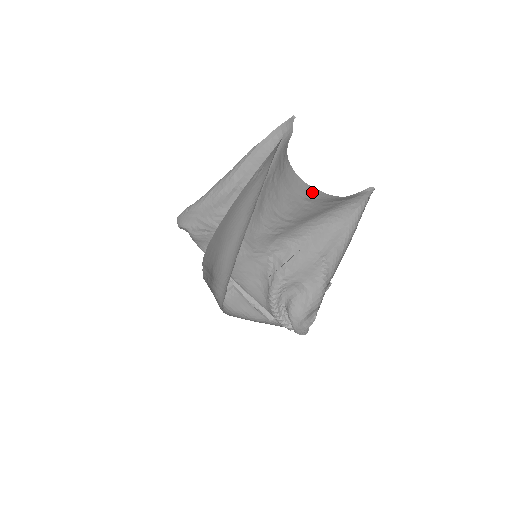
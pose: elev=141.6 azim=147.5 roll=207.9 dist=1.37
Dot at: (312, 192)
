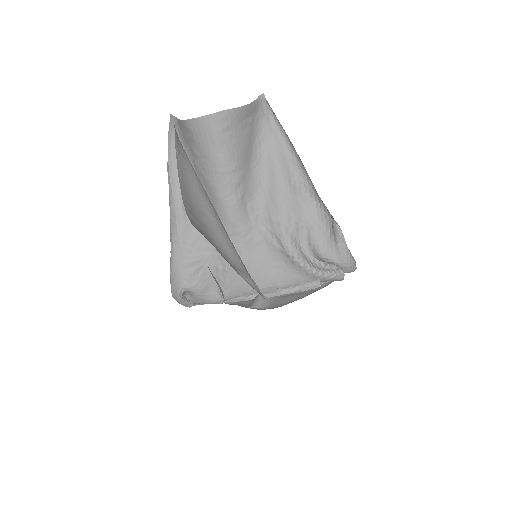
Dot at: (221, 118)
